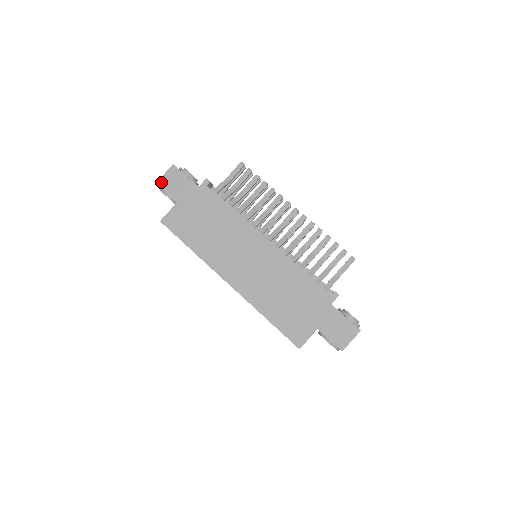
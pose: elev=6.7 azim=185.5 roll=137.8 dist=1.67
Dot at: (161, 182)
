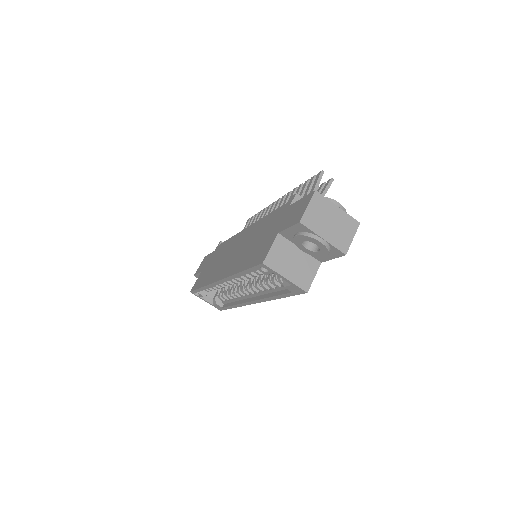
Dot at: (196, 272)
